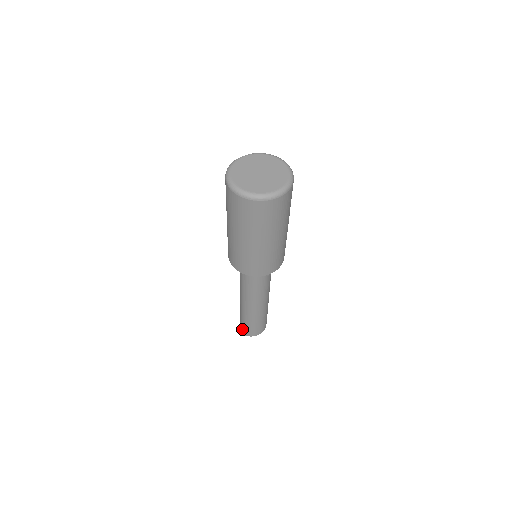
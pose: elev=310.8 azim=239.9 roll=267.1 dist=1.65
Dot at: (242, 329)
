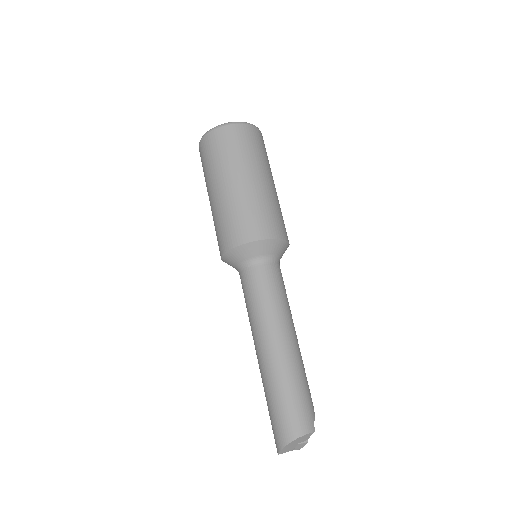
Dot at: (274, 436)
